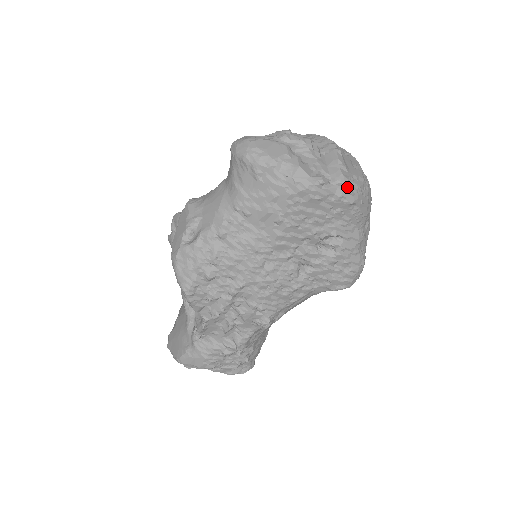
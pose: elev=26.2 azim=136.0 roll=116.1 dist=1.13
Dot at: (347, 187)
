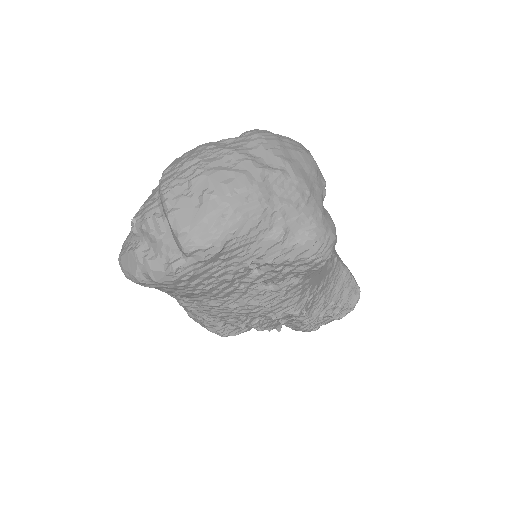
Dot at: (198, 250)
